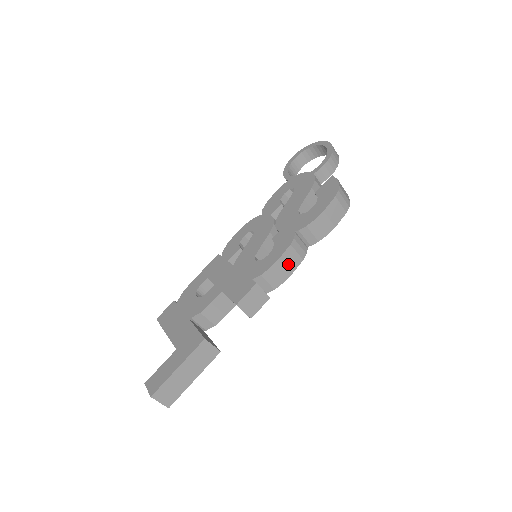
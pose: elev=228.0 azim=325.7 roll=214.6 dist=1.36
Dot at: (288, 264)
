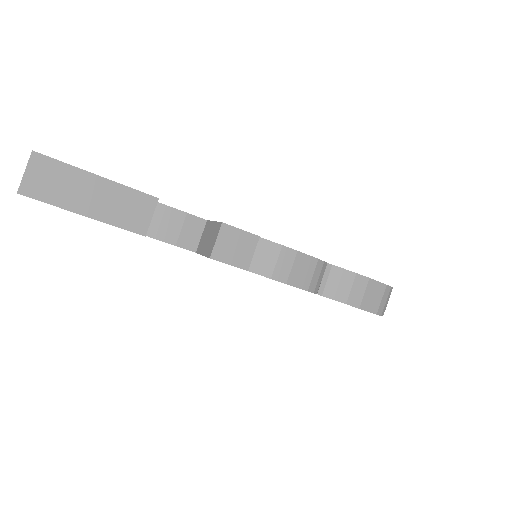
Dot at: (297, 270)
